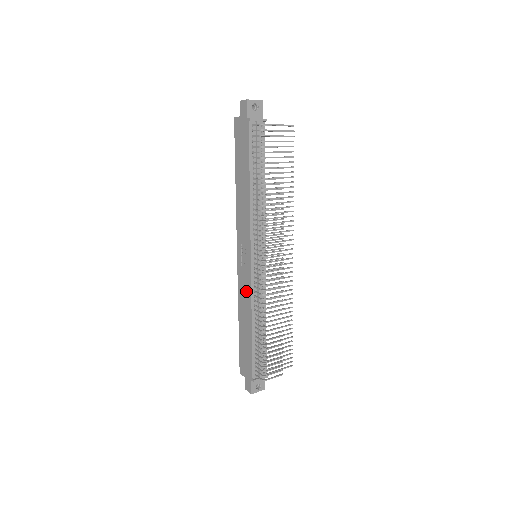
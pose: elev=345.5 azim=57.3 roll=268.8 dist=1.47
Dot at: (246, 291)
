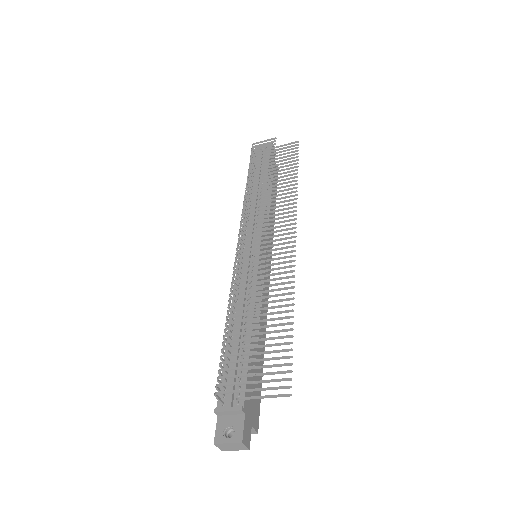
Dot at: occluded
